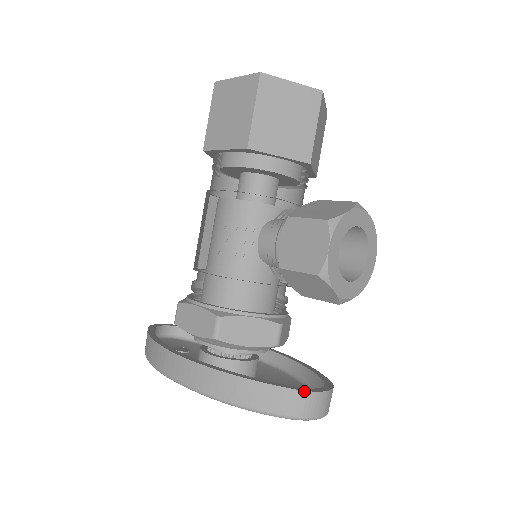
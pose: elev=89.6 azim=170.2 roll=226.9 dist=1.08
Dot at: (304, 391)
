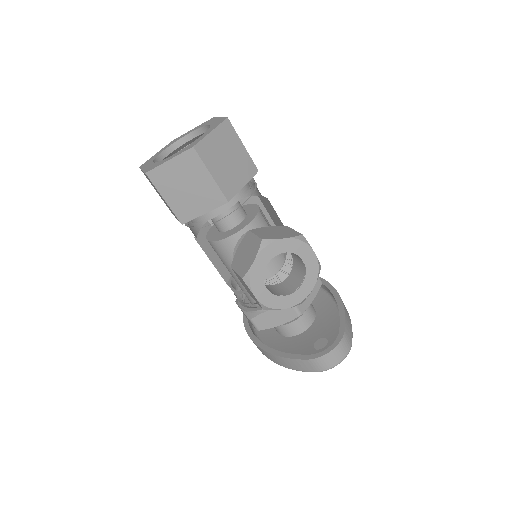
Dot at: (313, 359)
